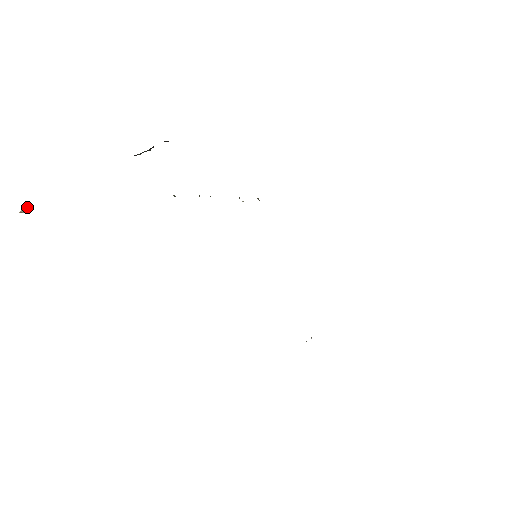
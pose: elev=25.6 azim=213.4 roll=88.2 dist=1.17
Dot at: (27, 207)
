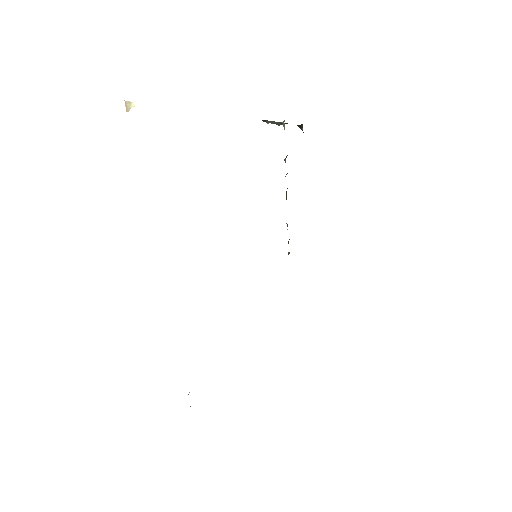
Dot at: occluded
